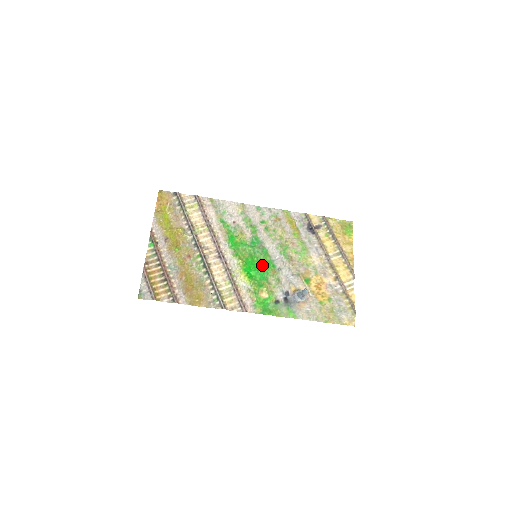
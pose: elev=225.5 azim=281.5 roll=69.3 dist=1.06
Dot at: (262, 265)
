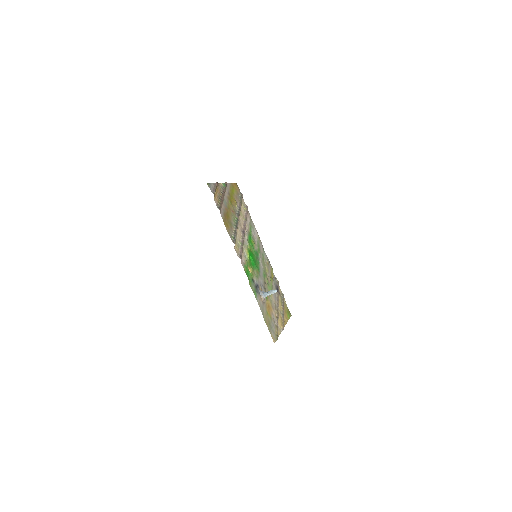
Dot at: (255, 262)
